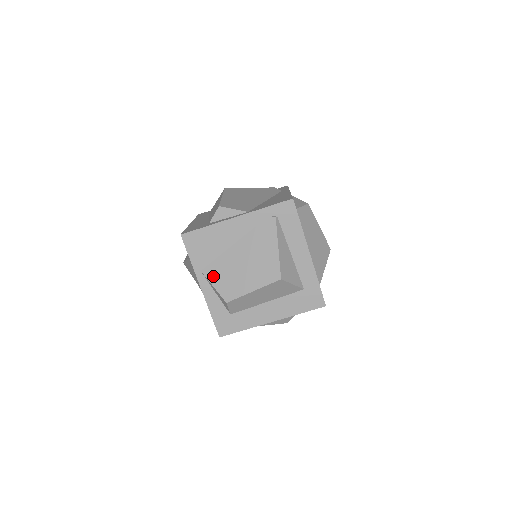
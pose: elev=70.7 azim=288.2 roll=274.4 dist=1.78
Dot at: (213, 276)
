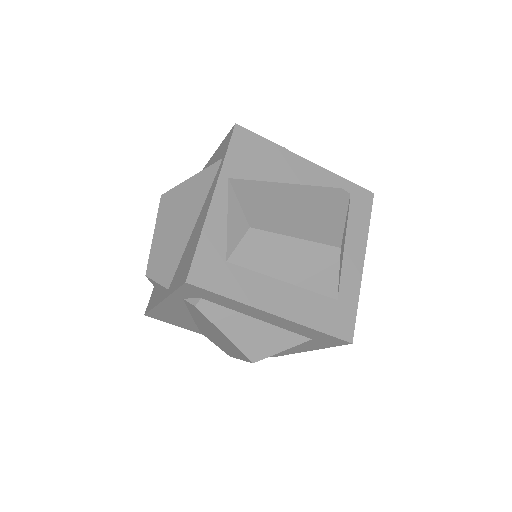
Dot at: (244, 192)
